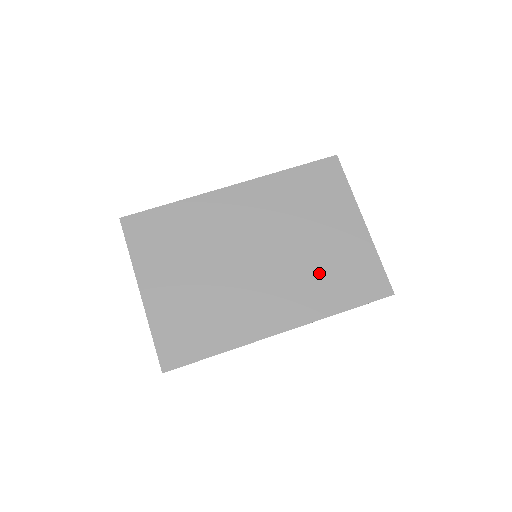
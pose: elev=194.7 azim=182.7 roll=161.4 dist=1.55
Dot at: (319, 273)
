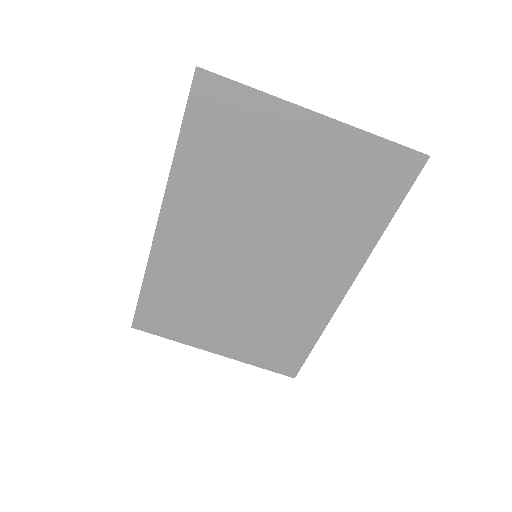
Dot at: (327, 215)
